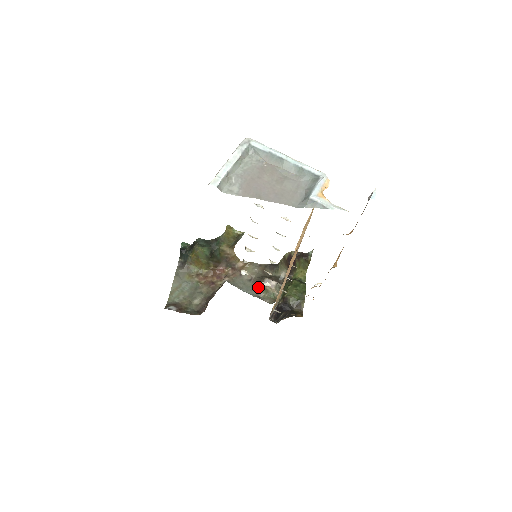
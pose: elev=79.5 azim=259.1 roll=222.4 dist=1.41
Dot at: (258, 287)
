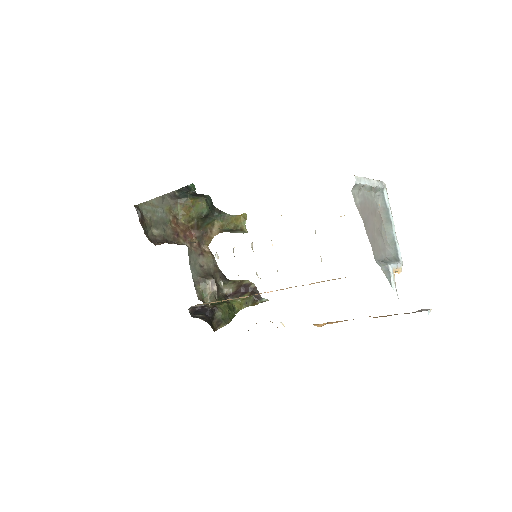
Dot at: (202, 277)
